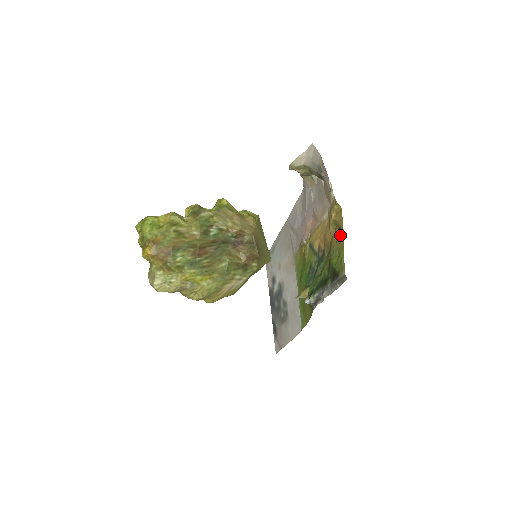
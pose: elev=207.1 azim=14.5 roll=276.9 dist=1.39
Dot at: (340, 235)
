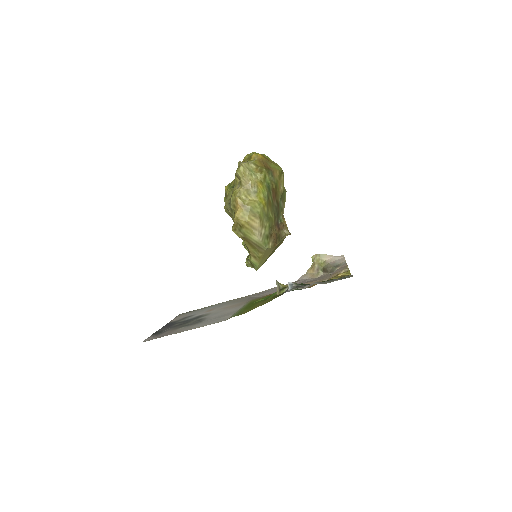
Dot at: occluded
